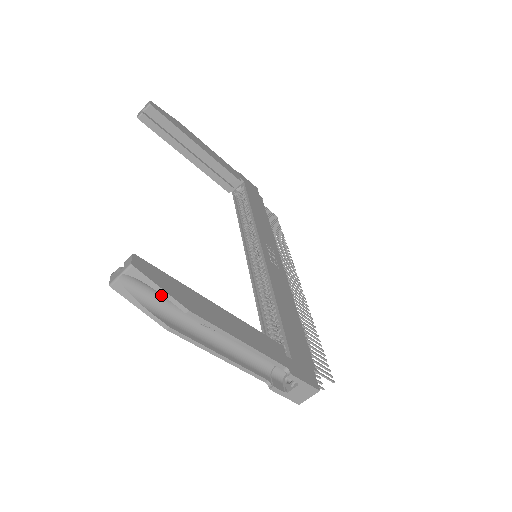
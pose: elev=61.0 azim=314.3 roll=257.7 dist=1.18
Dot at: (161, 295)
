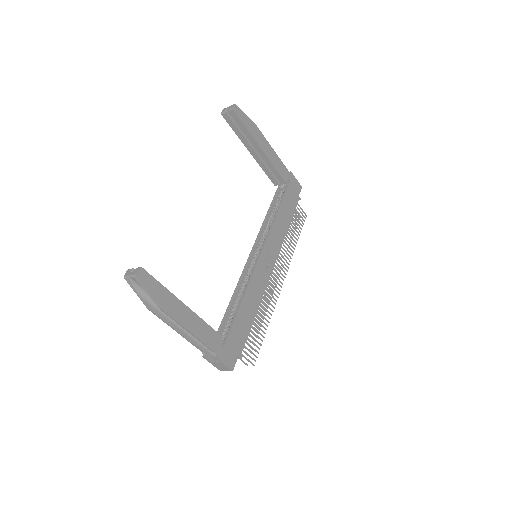
Dot at: occluded
